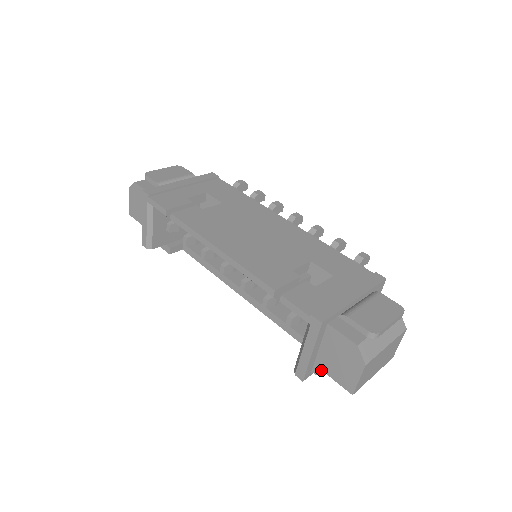
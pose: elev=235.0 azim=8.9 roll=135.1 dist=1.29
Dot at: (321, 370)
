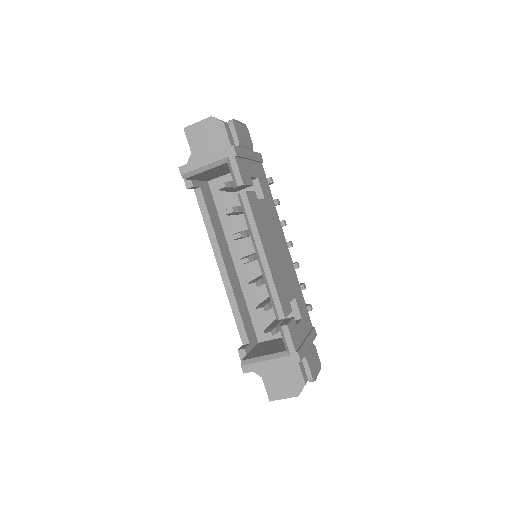
Dot at: (261, 375)
